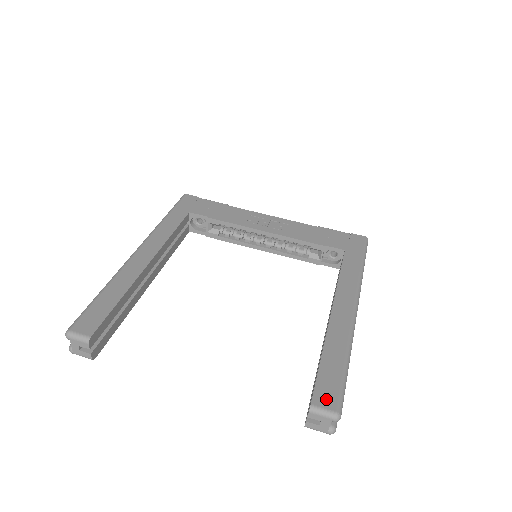
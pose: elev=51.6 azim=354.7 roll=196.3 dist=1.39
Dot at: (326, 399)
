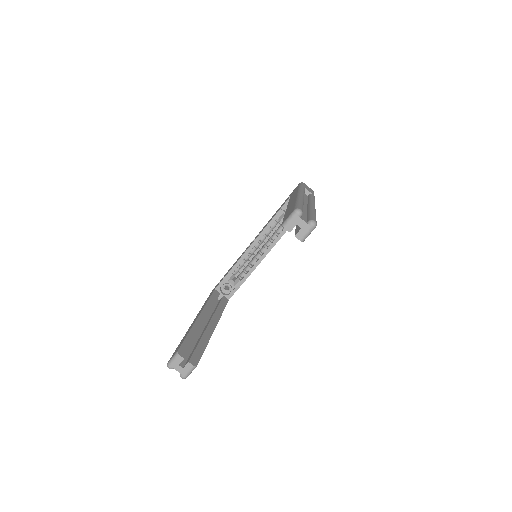
Dot at: (288, 215)
